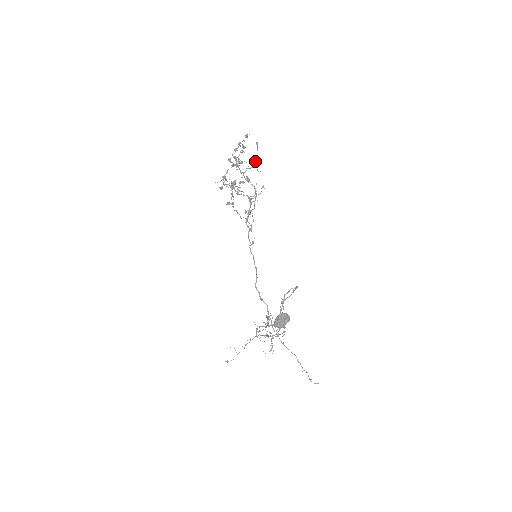
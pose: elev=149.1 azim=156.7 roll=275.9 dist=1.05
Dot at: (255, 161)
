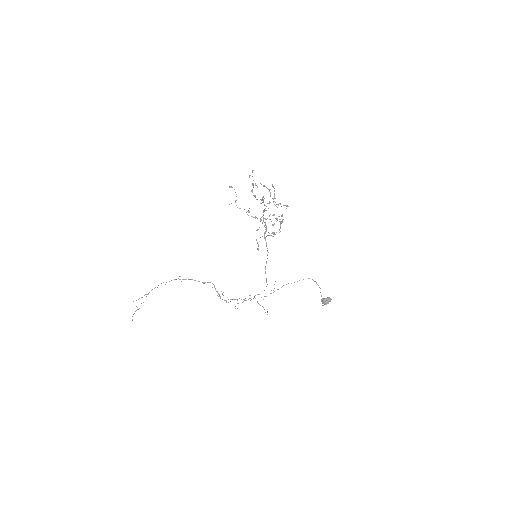
Dot at: occluded
